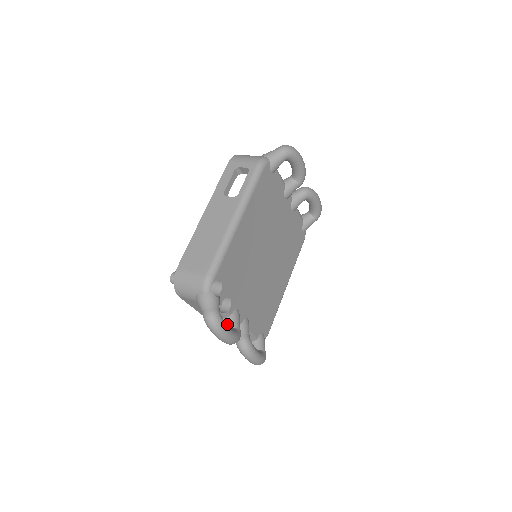
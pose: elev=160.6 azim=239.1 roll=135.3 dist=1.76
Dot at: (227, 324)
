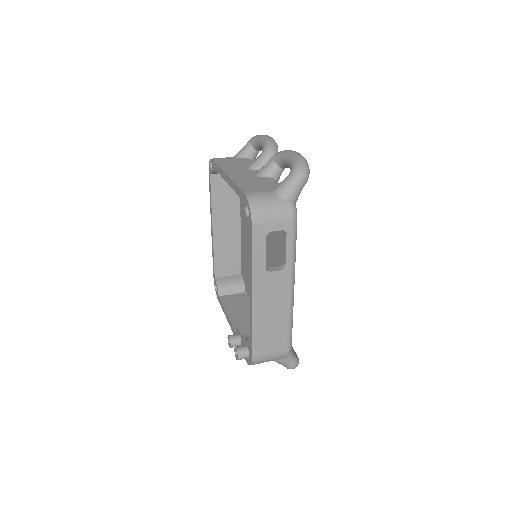
Dot at: occluded
